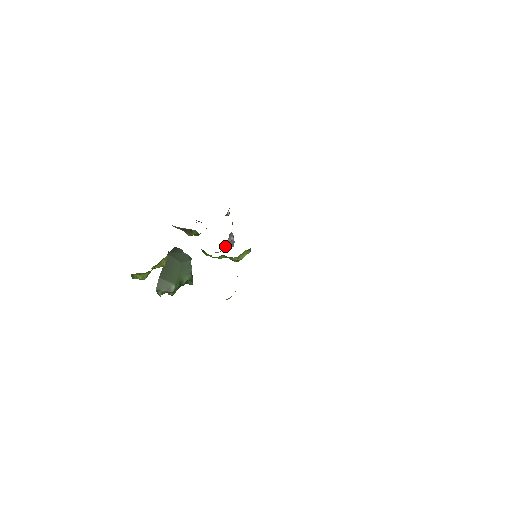
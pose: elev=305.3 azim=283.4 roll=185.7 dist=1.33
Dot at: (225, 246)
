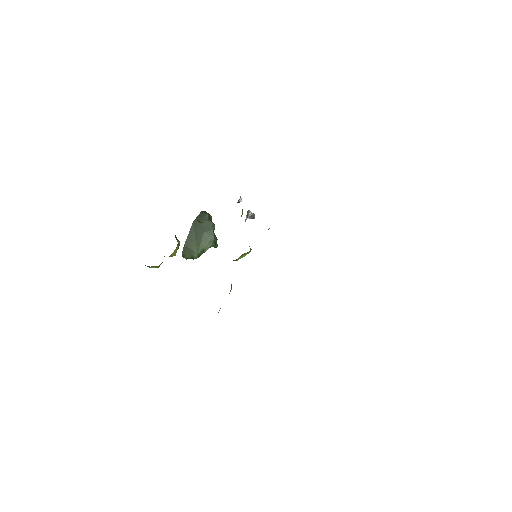
Dot at: (245, 220)
